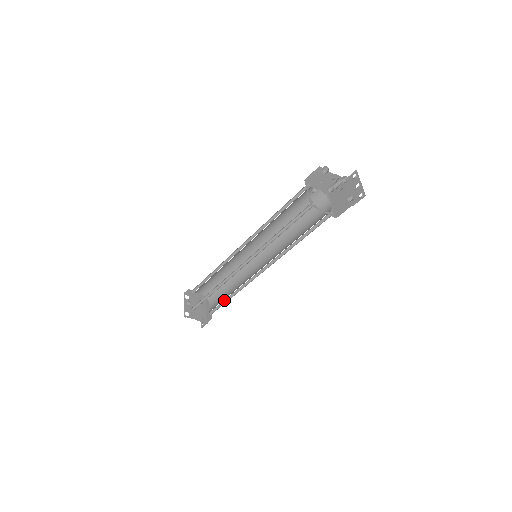
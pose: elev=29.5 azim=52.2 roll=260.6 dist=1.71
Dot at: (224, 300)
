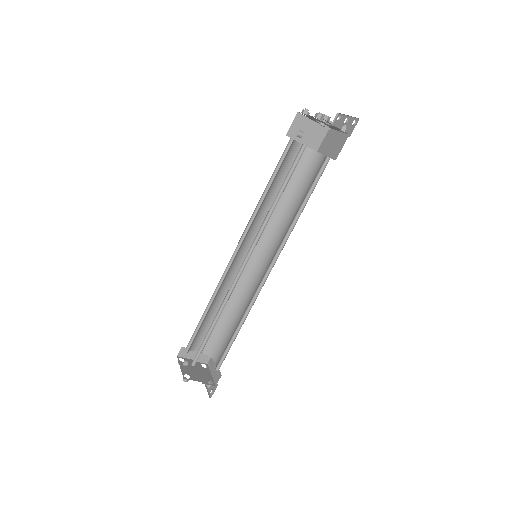
Dot at: (231, 339)
